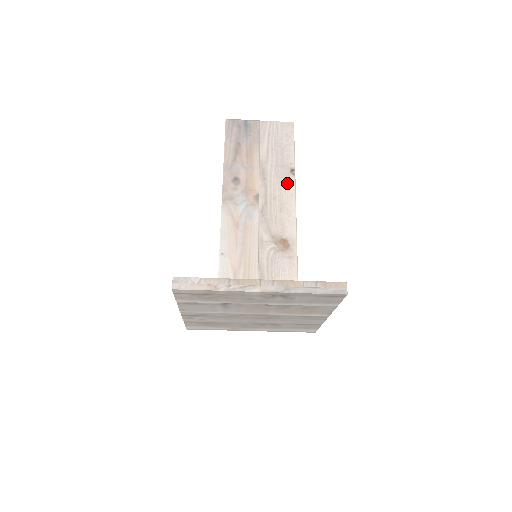
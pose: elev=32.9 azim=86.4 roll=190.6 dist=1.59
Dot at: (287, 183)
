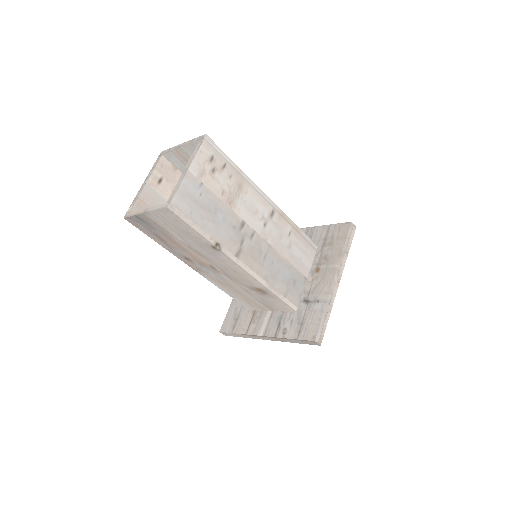
Dot at: (221, 257)
